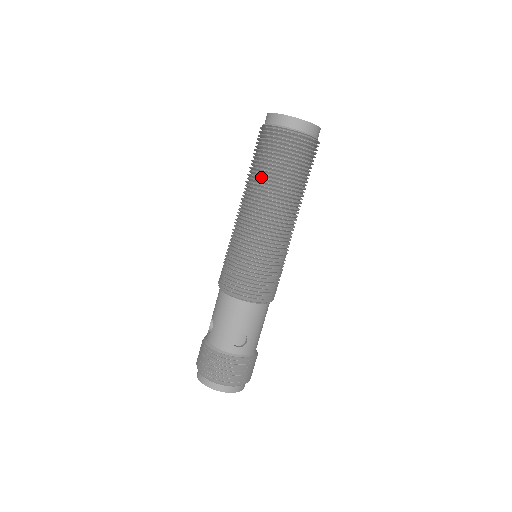
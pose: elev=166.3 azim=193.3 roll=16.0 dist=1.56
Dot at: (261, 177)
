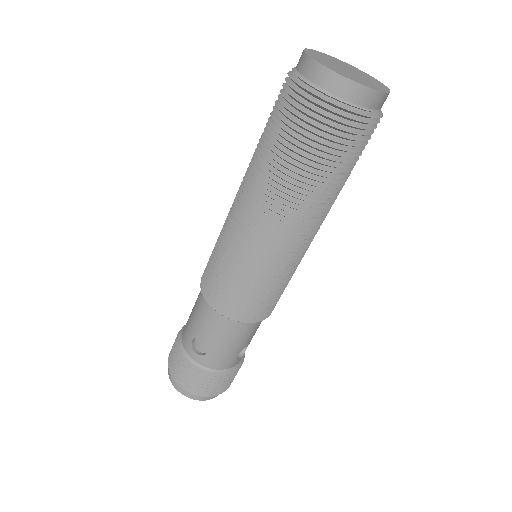
Dot at: (258, 149)
